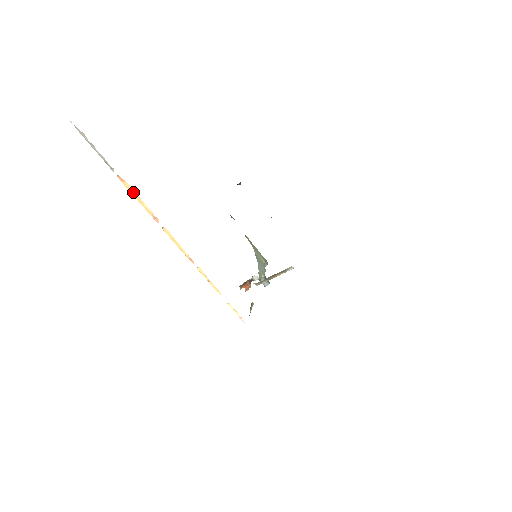
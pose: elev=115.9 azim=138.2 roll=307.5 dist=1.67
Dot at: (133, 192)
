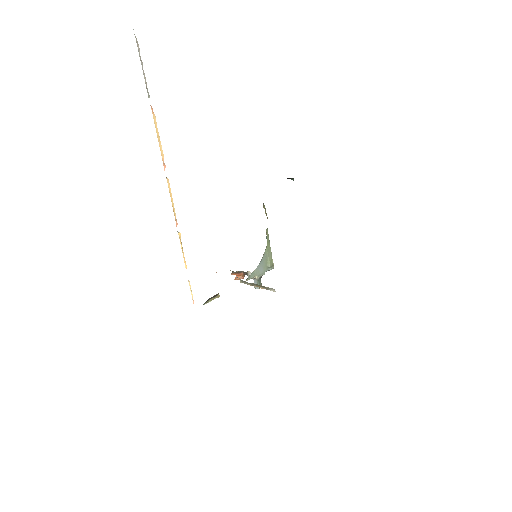
Dot at: (157, 128)
